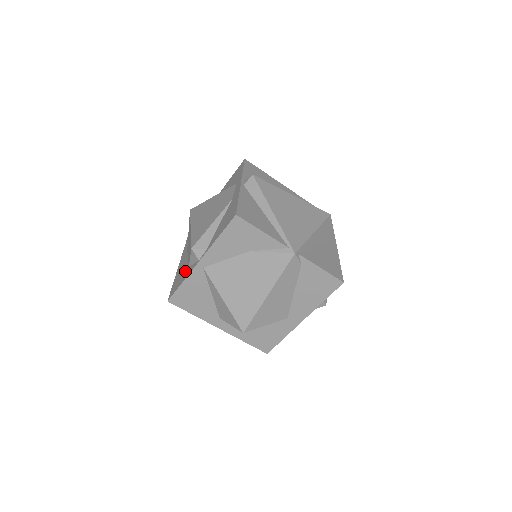
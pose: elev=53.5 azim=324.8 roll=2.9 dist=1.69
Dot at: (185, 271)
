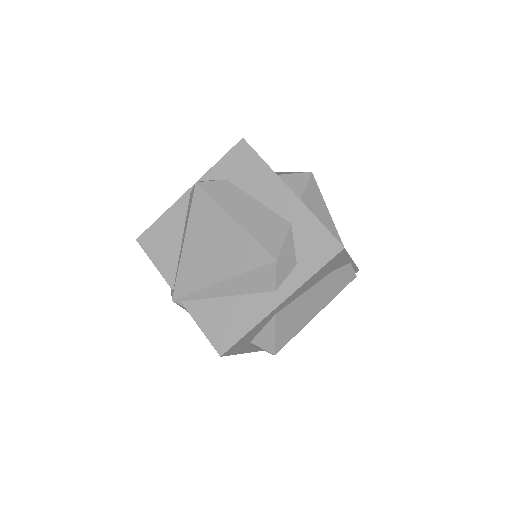
Dot at: occluded
